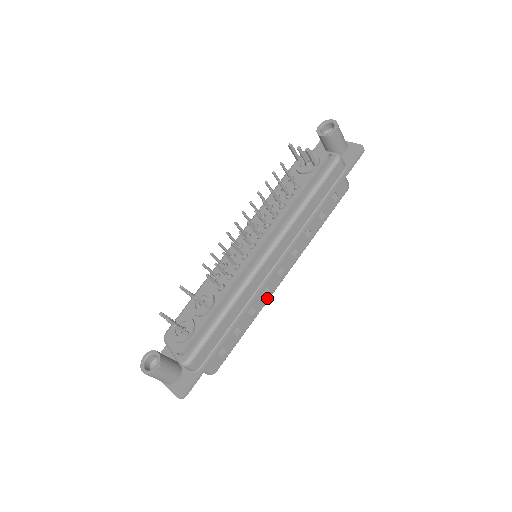
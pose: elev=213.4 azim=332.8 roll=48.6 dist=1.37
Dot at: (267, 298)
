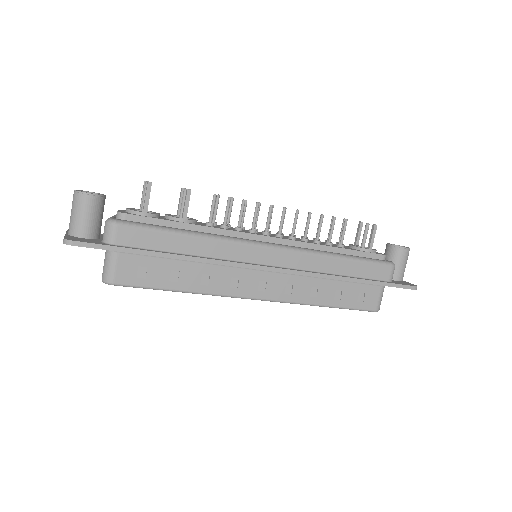
Dot at: (227, 292)
